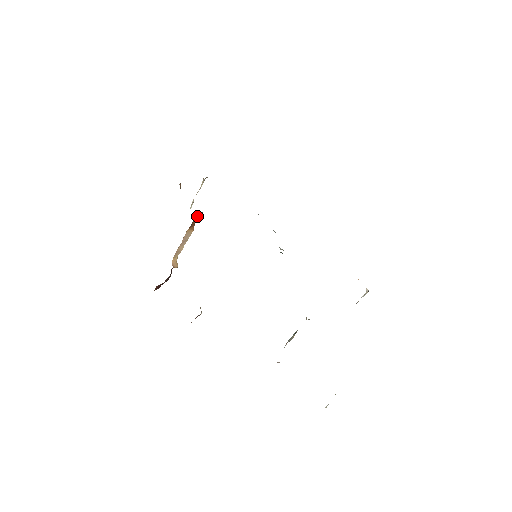
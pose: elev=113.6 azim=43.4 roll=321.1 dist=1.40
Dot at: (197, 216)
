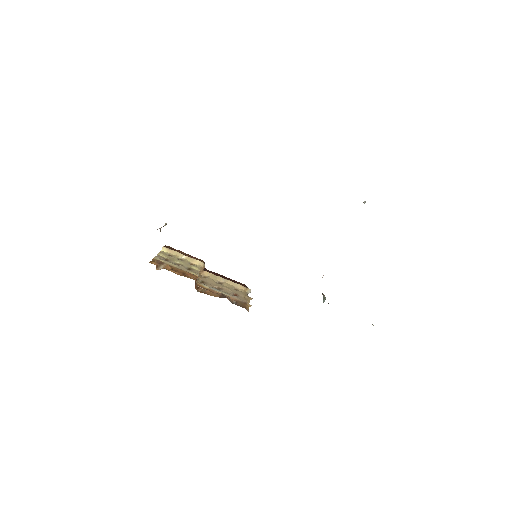
Dot at: occluded
